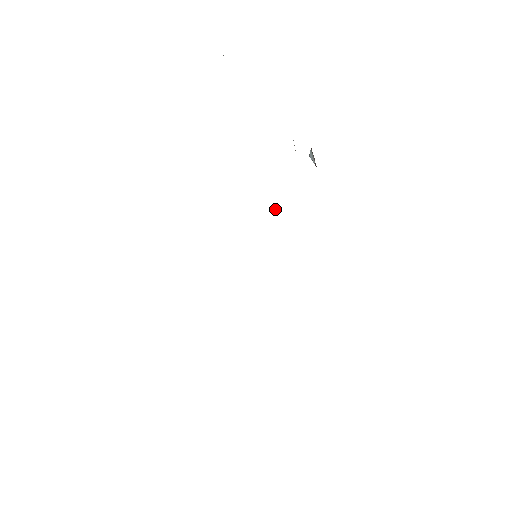
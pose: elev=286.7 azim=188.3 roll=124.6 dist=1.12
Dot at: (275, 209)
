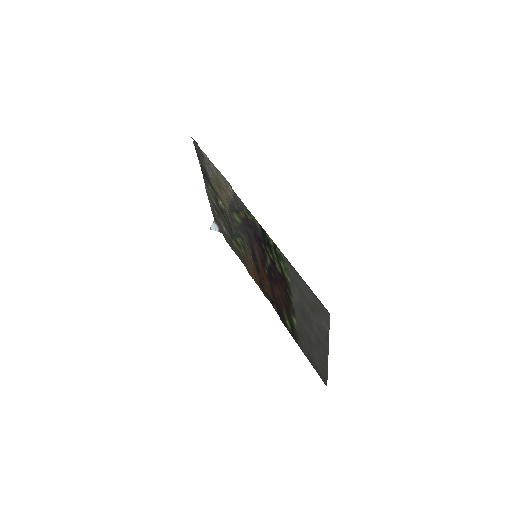
Dot at: (239, 237)
